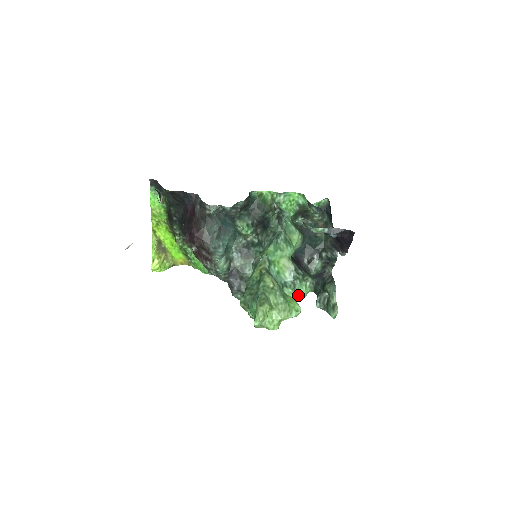
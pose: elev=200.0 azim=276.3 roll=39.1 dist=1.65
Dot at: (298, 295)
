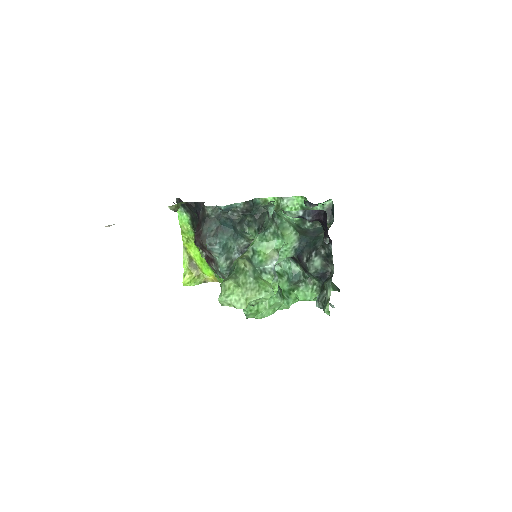
Dot at: (303, 298)
